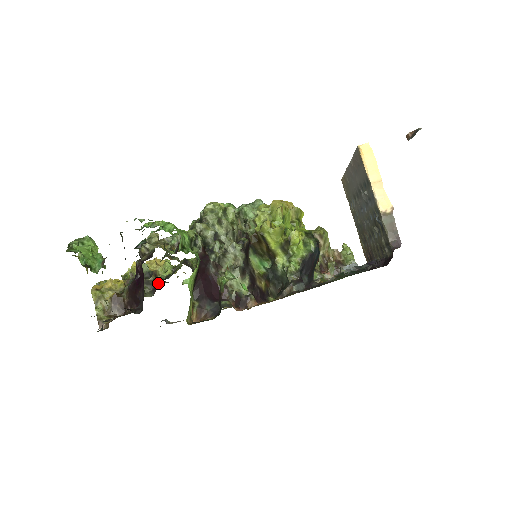
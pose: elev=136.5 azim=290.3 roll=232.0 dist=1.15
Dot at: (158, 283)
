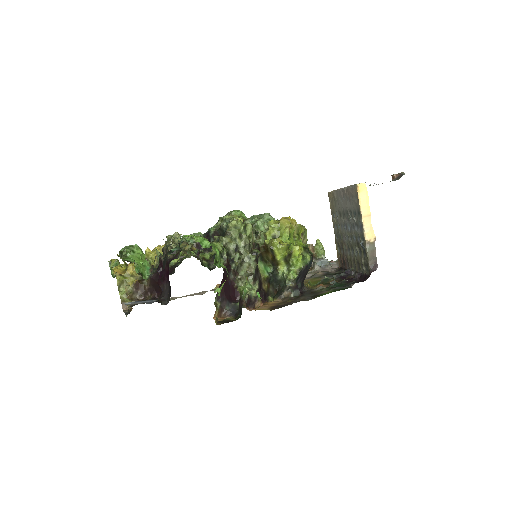
Dot at: occluded
